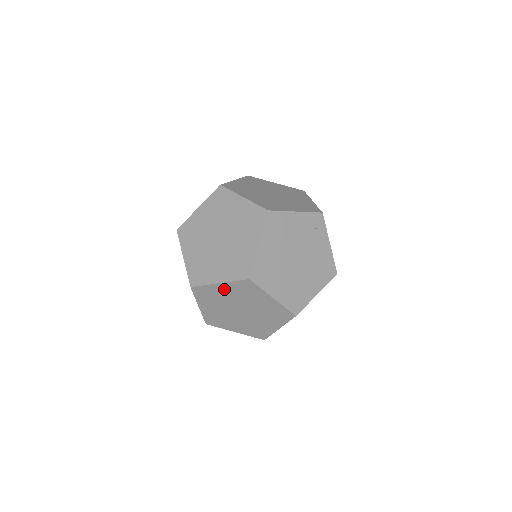
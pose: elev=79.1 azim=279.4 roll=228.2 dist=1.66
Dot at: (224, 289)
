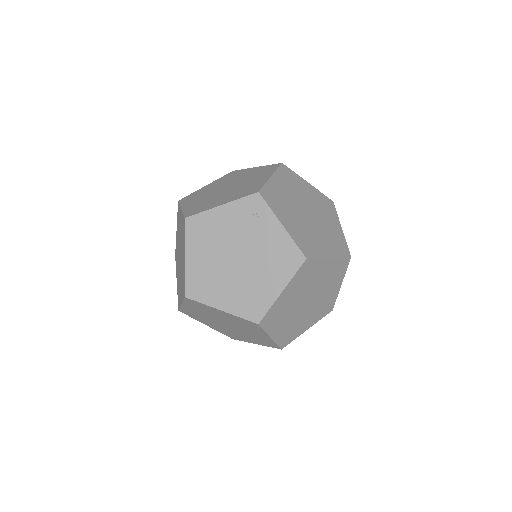
Dot at: (191, 308)
